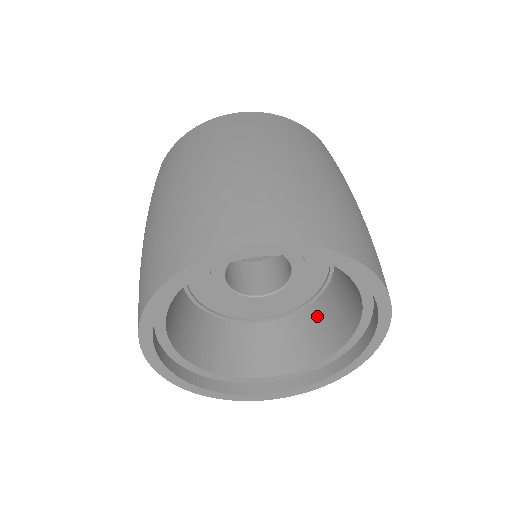
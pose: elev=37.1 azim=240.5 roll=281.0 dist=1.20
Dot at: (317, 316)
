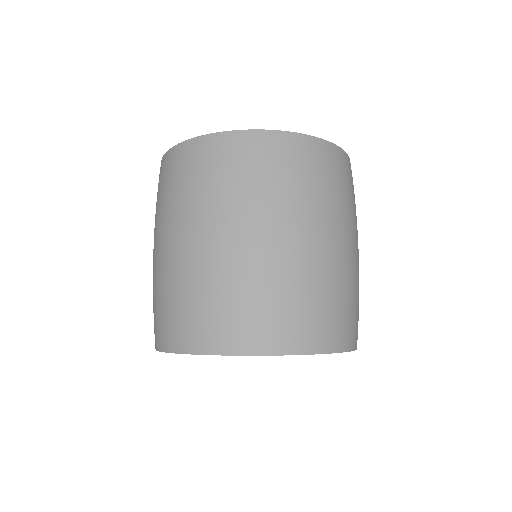
Dot at: occluded
